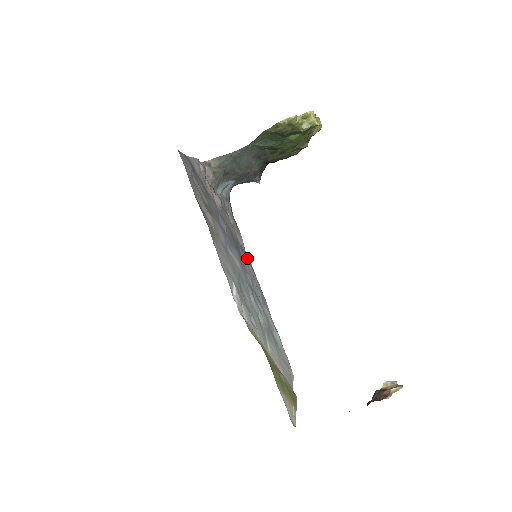
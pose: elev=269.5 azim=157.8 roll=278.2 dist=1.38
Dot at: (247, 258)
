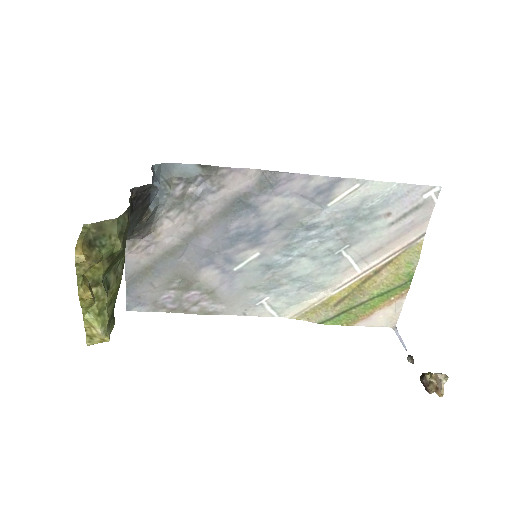
Dot at: (262, 184)
